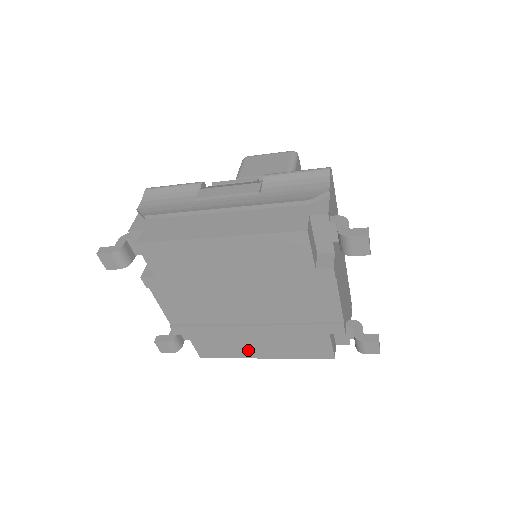
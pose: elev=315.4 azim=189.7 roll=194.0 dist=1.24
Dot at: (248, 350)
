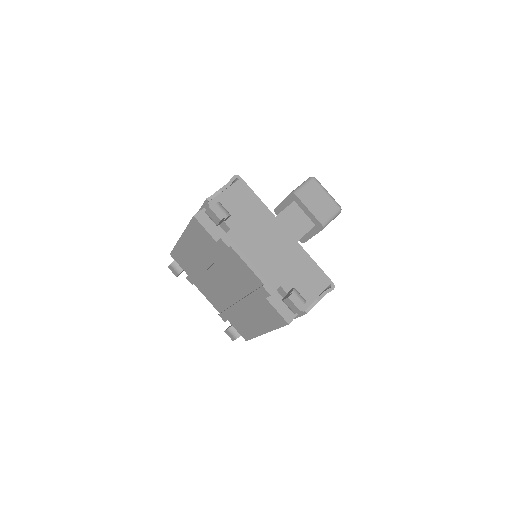
Dot at: (254, 327)
